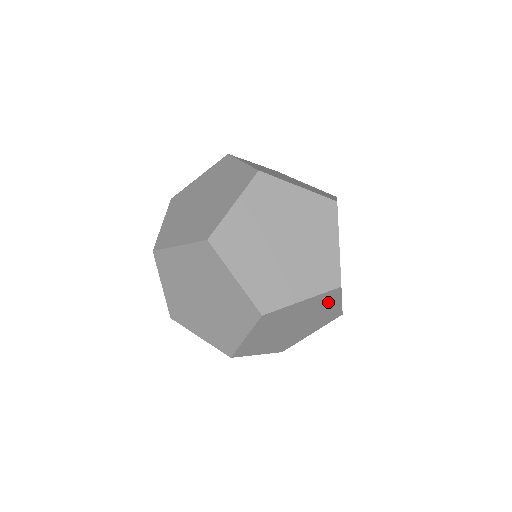
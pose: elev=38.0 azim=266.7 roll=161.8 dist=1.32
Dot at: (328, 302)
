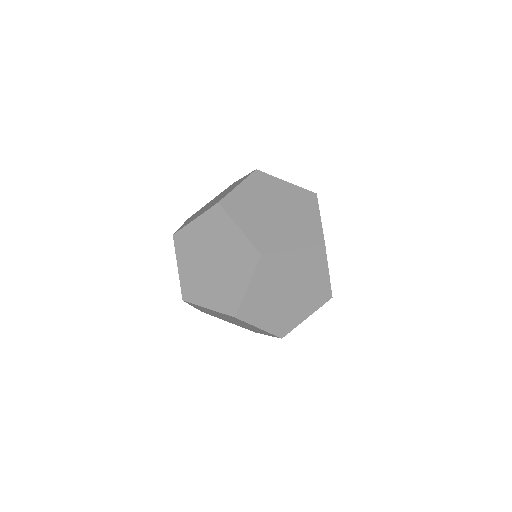
Dot at: occluded
